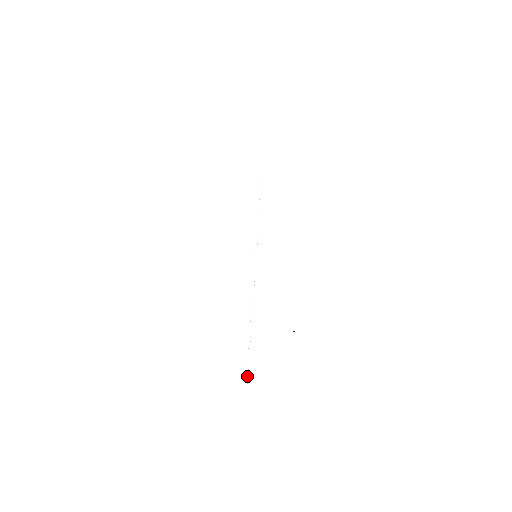
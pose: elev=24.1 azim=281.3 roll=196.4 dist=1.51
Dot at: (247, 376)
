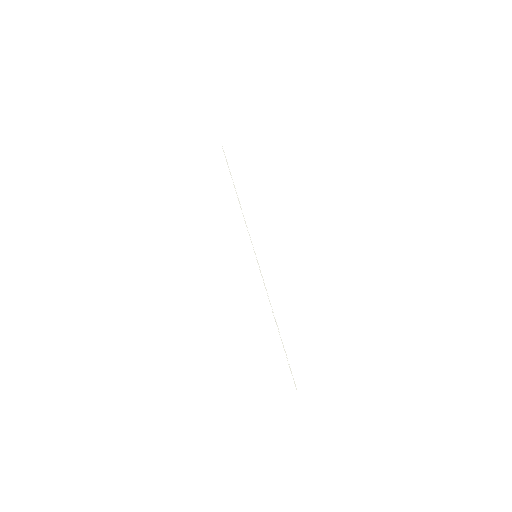
Dot at: (292, 376)
